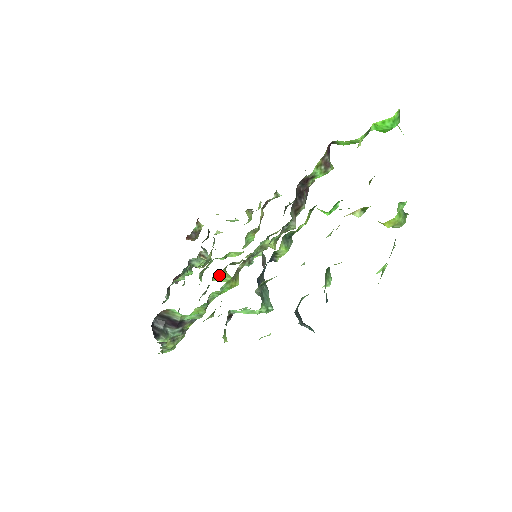
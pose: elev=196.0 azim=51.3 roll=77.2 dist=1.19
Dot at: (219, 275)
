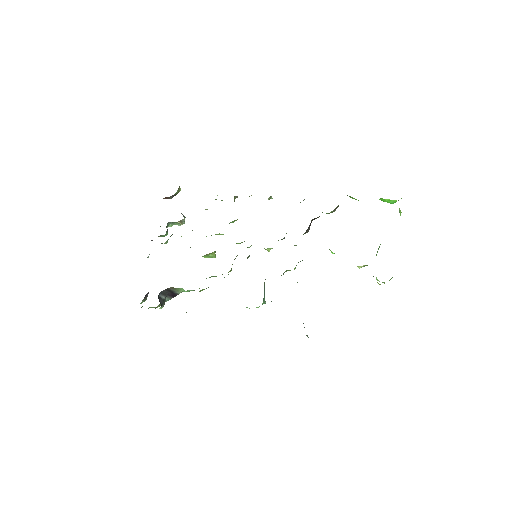
Dot at: (209, 254)
